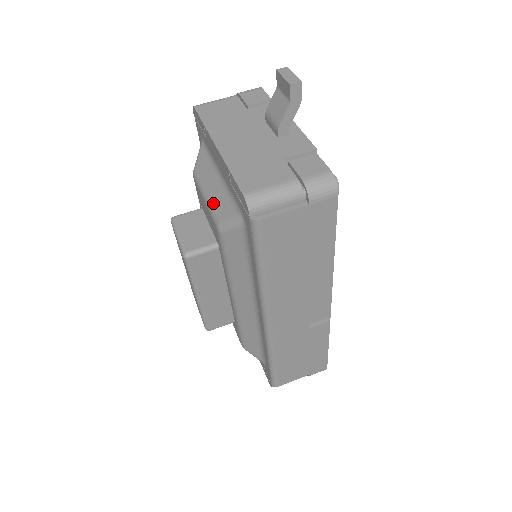
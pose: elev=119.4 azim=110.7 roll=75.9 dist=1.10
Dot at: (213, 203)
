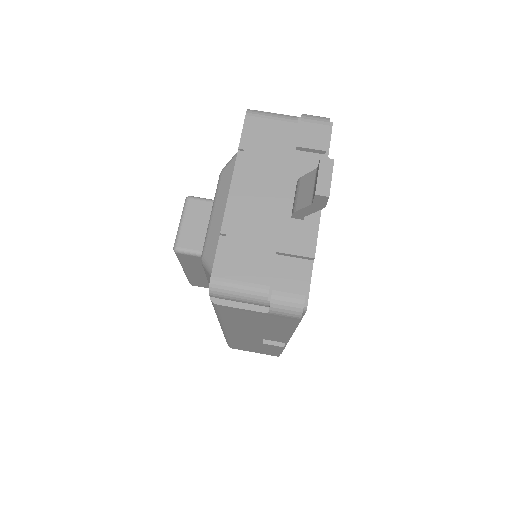
Dot at: (211, 230)
